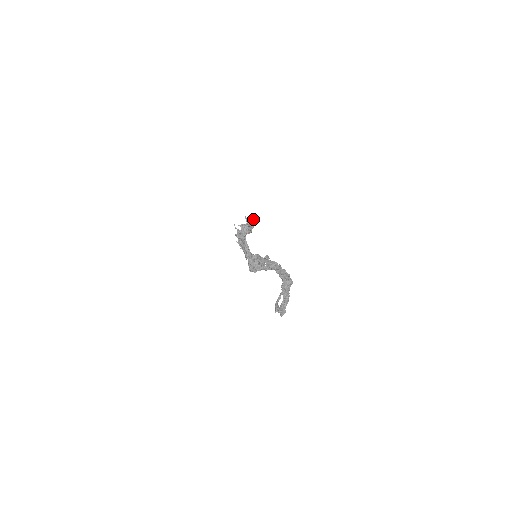
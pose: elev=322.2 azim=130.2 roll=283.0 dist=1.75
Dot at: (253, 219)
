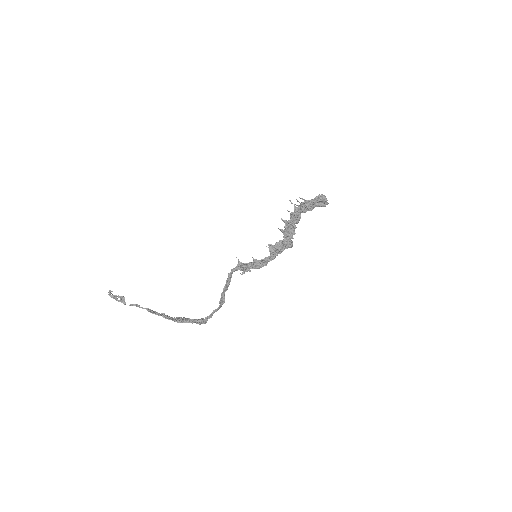
Dot at: (321, 199)
